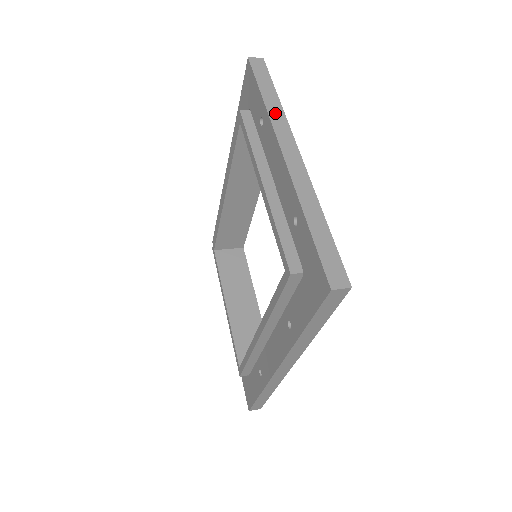
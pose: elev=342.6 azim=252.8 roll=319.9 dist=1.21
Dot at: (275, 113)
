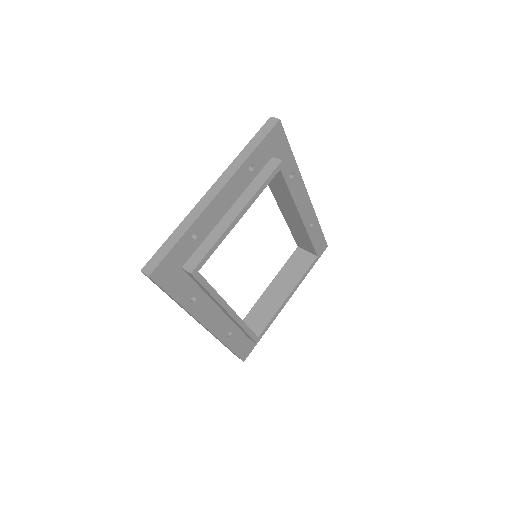
Dot at: (237, 162)
